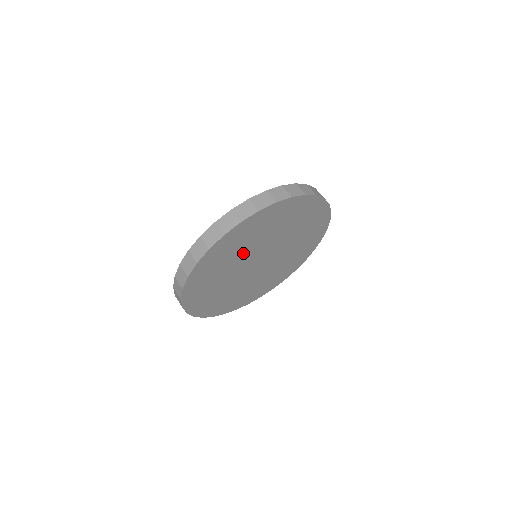
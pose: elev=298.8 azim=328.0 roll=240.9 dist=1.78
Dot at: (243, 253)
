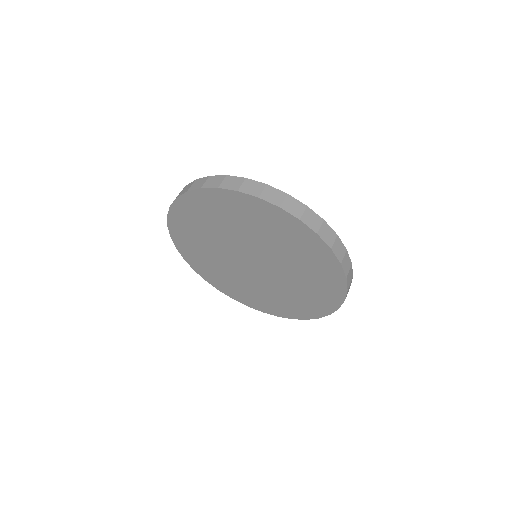
Dot at: (252, 235)
